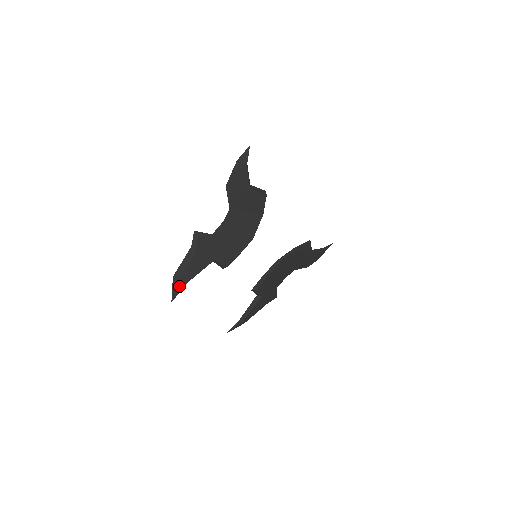
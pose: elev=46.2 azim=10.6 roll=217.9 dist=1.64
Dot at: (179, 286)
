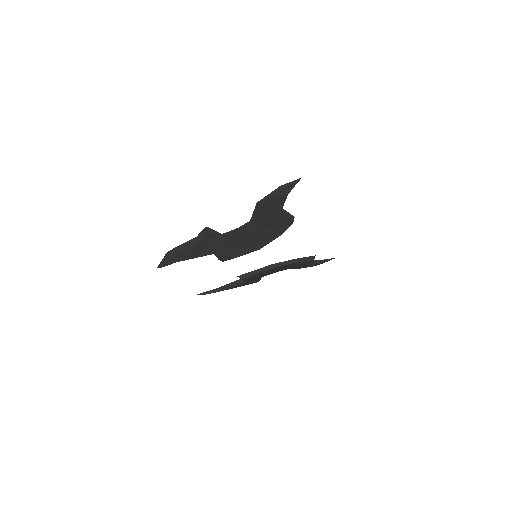
Dot at: (169, 261)
